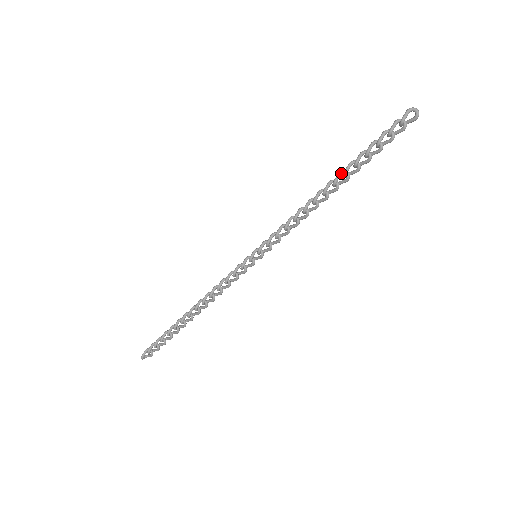
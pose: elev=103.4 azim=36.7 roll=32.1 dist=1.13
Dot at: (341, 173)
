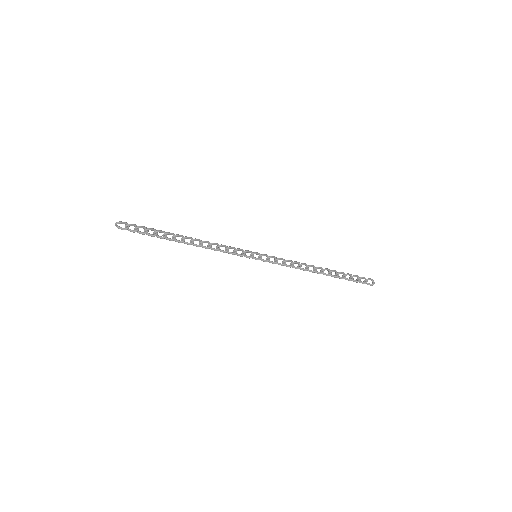
Dot at: (329, 270)
